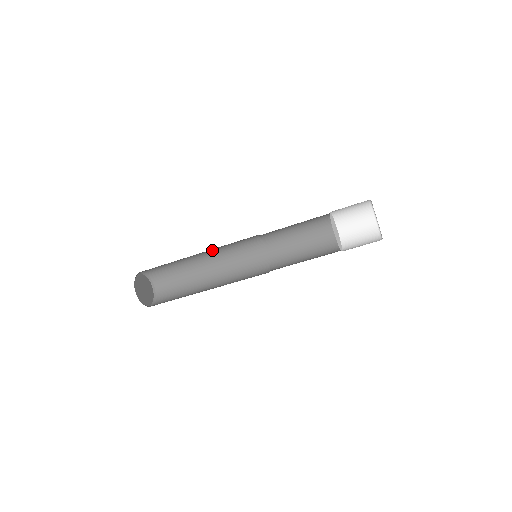
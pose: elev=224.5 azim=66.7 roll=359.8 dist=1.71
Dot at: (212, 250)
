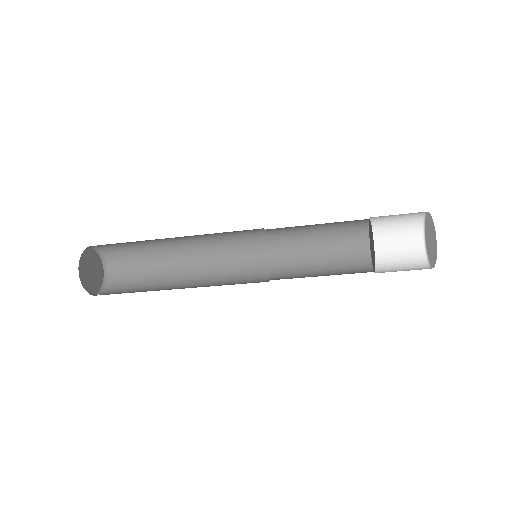
Dot at: (202, 246)
